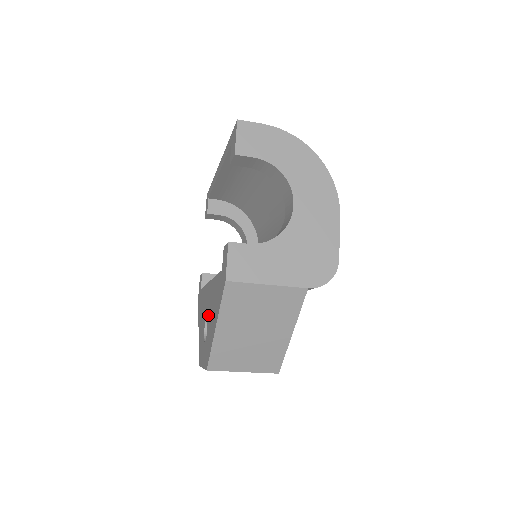
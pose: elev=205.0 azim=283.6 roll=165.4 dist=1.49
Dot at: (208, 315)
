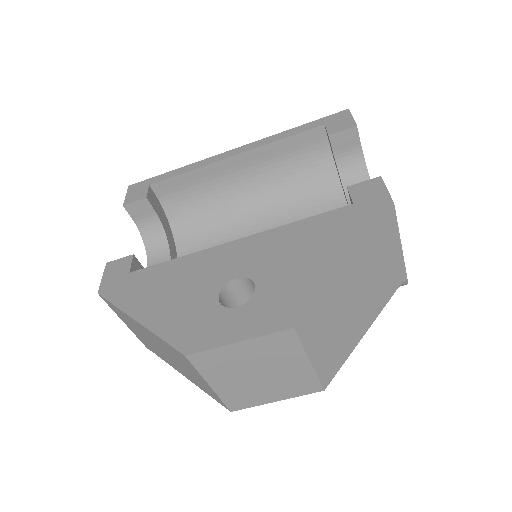
Dot at: (257, 269)
